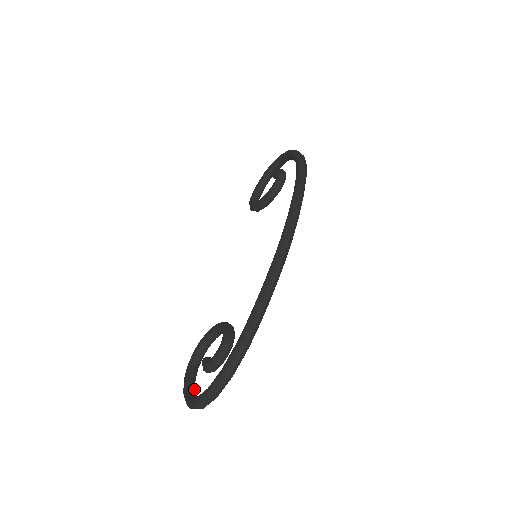
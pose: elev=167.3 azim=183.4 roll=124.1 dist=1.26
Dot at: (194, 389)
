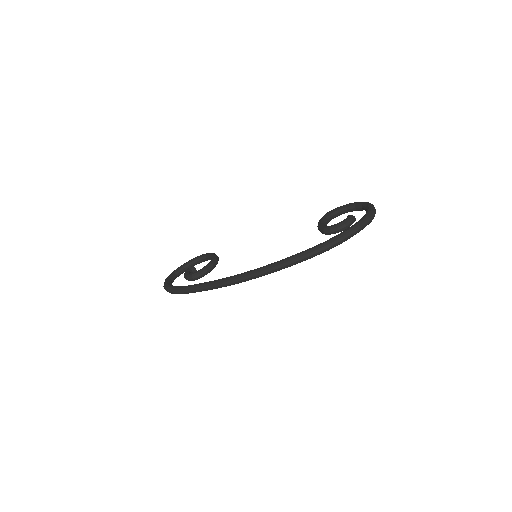
Dot at: (186, 269)
